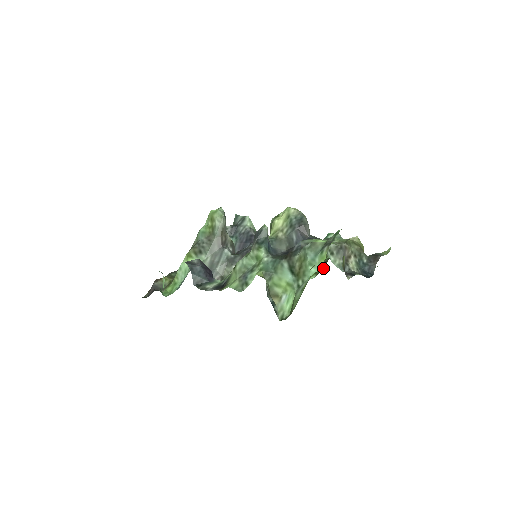
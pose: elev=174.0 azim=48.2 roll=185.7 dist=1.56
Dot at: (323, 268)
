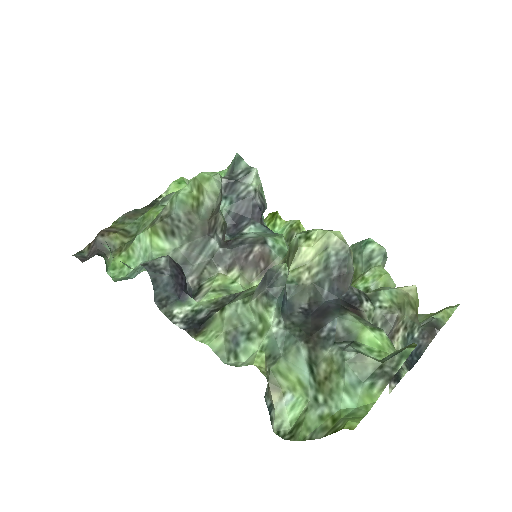
Dot at: occluded
